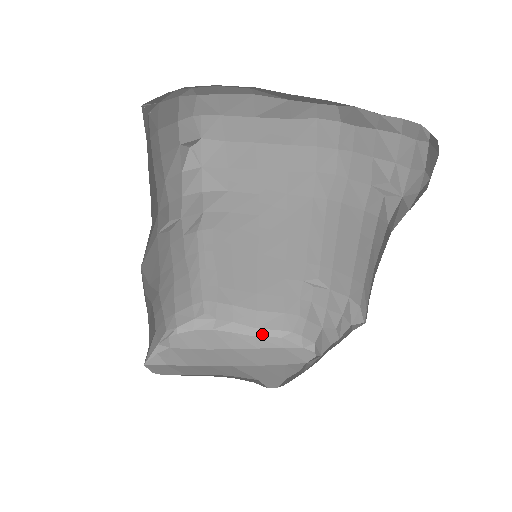
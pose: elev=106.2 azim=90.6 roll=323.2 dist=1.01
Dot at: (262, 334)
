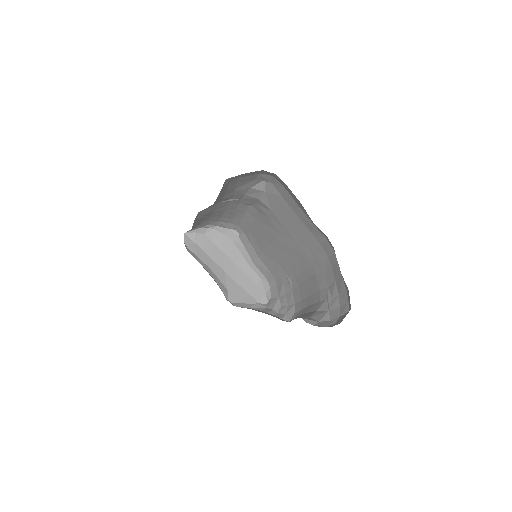
Dot at: (254, 268)
